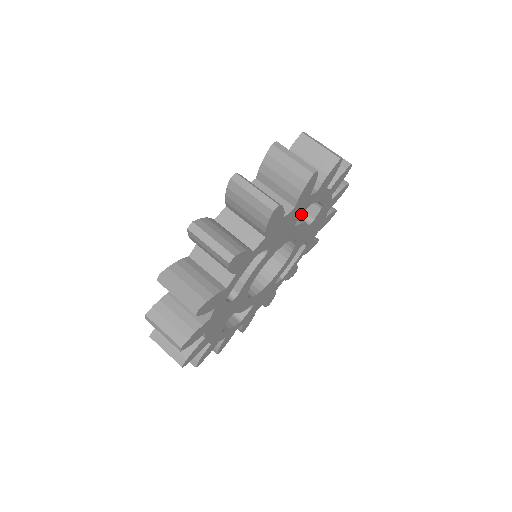
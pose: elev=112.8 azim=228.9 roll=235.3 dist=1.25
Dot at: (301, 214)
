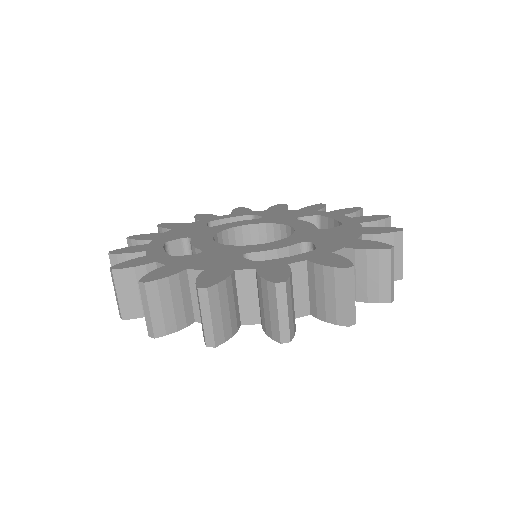
Dot at: occluded
